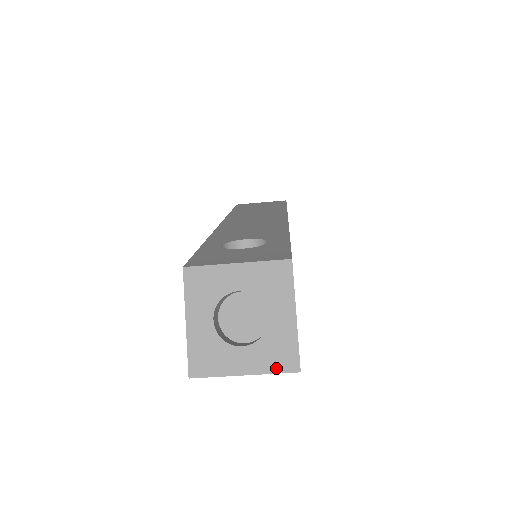
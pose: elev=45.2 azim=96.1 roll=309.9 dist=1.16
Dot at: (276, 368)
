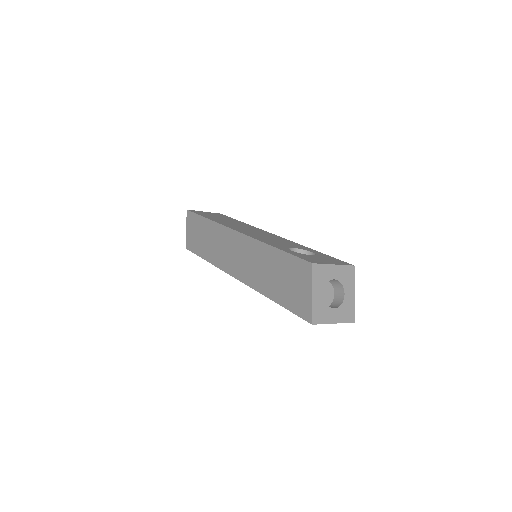
Dot at: (346, 320)
